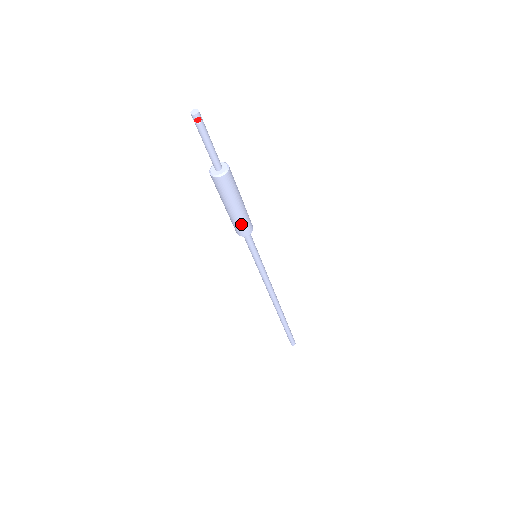
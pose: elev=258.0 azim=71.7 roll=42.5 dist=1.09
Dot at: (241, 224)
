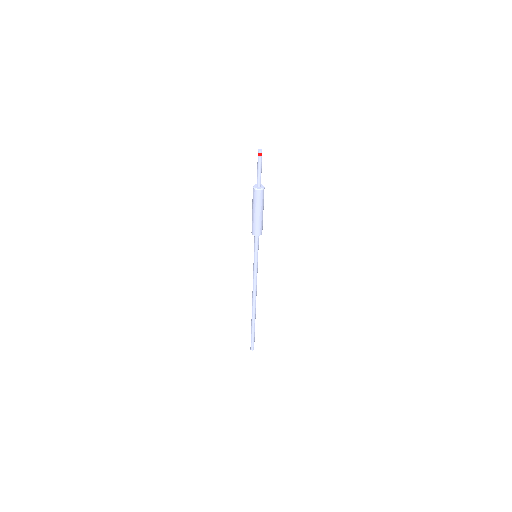
Dot at: (257, 226)
